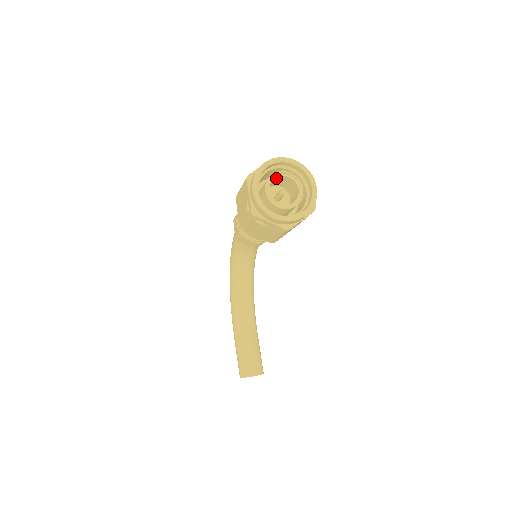
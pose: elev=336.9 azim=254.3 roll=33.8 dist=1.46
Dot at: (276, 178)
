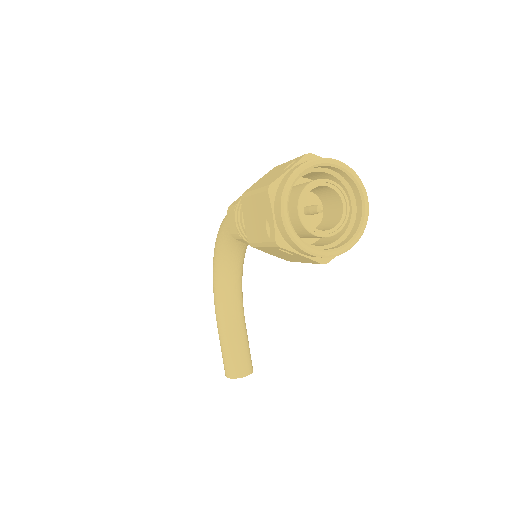
Dot at: (311, 188)
